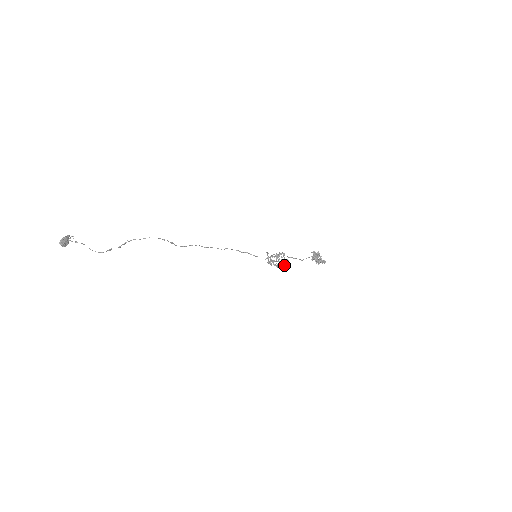
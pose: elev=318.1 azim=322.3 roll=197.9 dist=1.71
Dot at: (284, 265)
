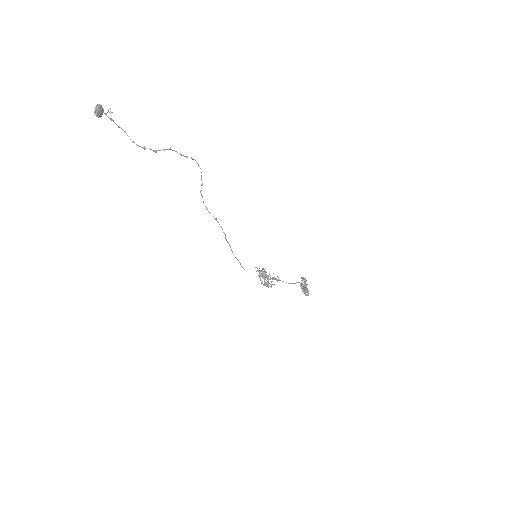
Dot at: occluded
